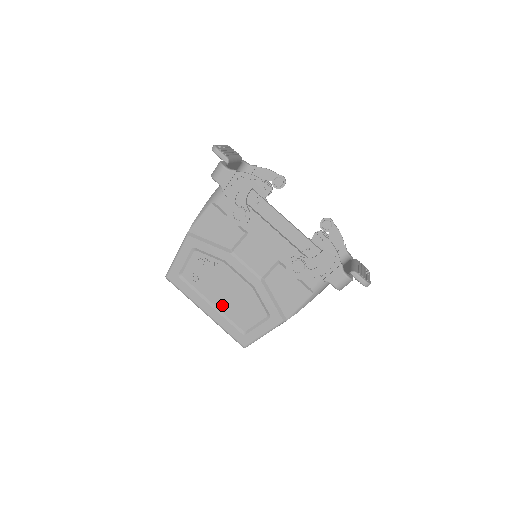
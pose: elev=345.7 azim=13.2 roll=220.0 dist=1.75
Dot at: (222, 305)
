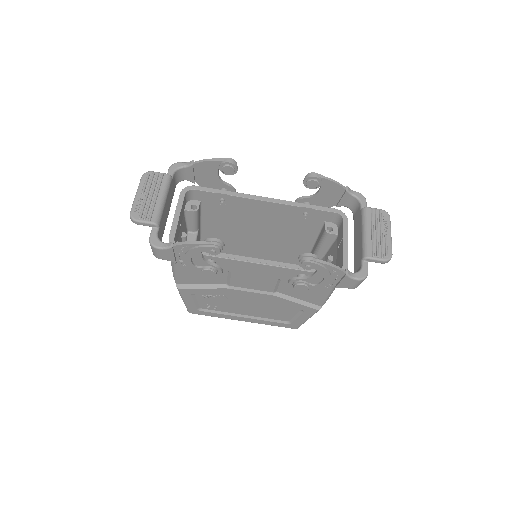
Dot at: (253, 314)
